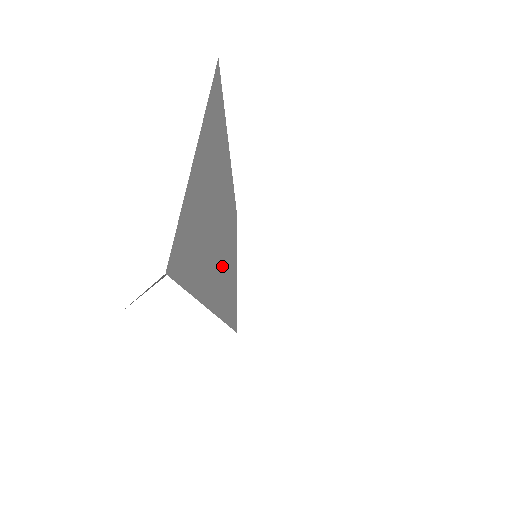
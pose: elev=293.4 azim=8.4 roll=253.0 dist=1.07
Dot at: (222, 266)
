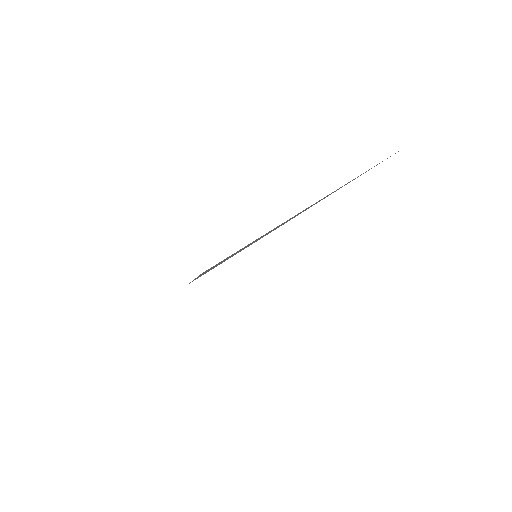
Dot at: occluded
